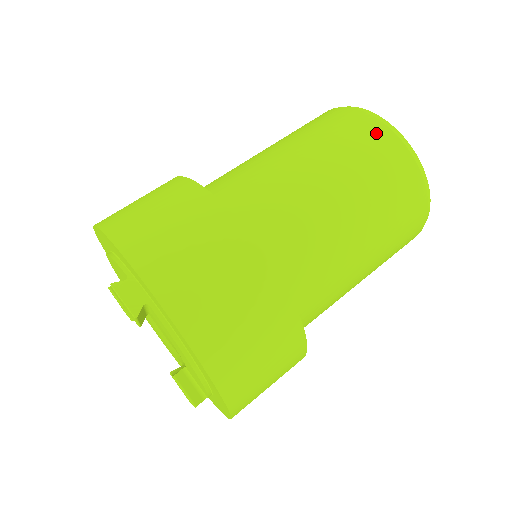
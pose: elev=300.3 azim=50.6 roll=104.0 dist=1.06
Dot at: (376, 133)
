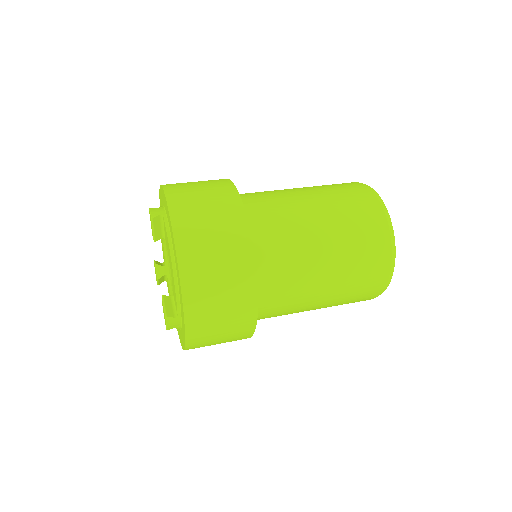
Dot at: (356, 187)
